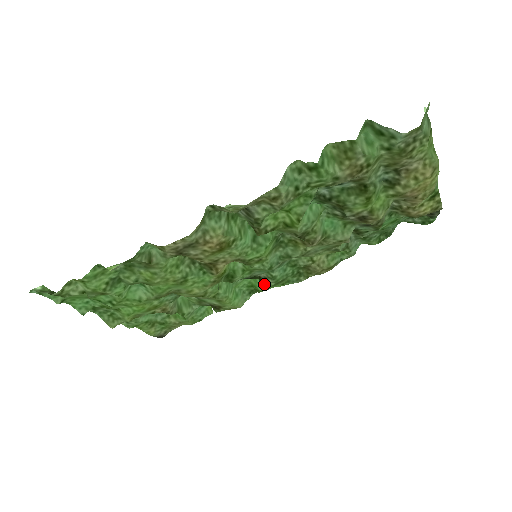
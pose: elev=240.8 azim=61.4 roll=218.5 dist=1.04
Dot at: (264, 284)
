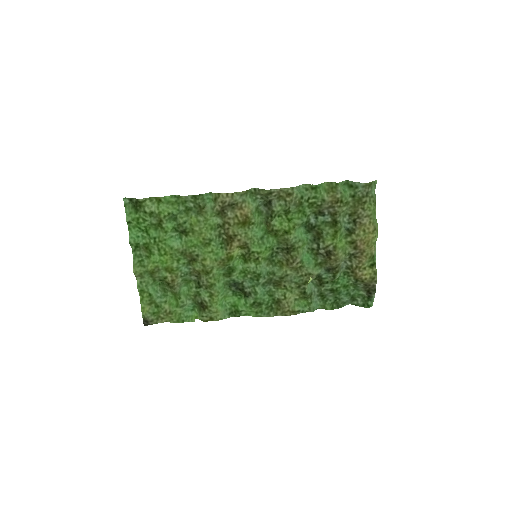
Dot at: (246, 301)
